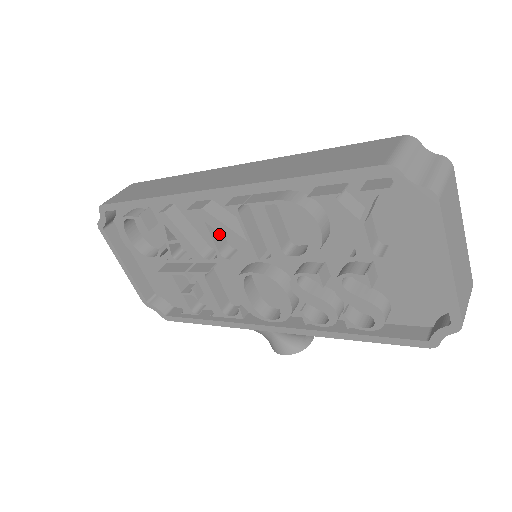
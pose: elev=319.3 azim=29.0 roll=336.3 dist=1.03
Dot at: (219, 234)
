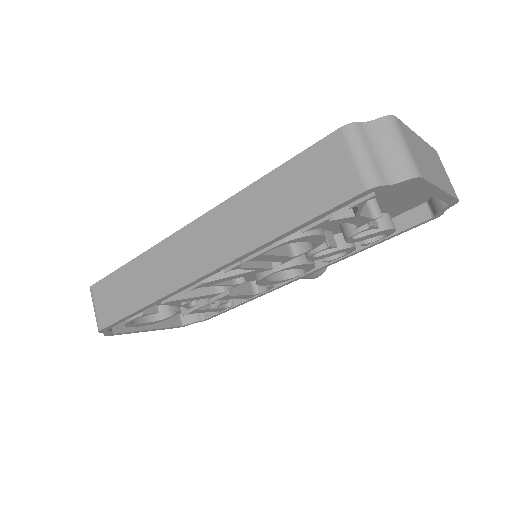
Dot at: occluded
